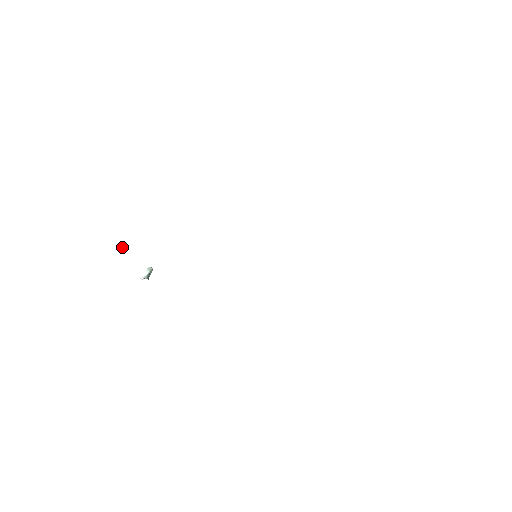
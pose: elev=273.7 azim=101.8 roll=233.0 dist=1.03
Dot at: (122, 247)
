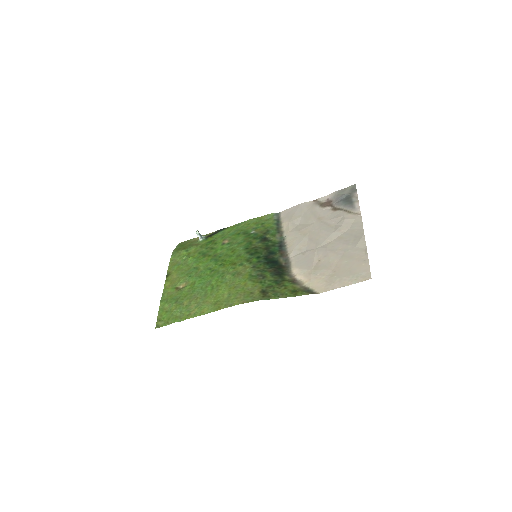
Dot at: (186, 256)
